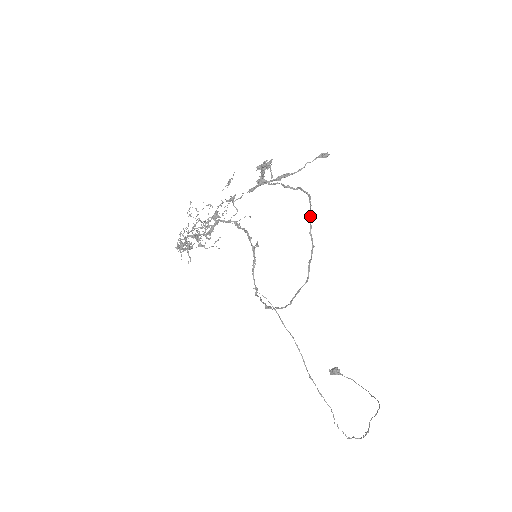
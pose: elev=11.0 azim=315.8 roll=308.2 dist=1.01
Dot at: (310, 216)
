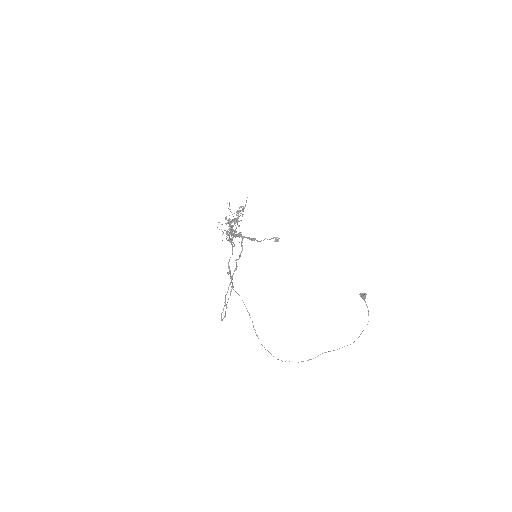
Dot at: occluded
